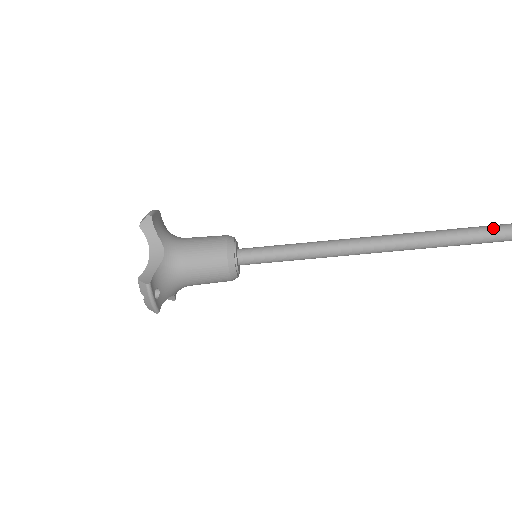
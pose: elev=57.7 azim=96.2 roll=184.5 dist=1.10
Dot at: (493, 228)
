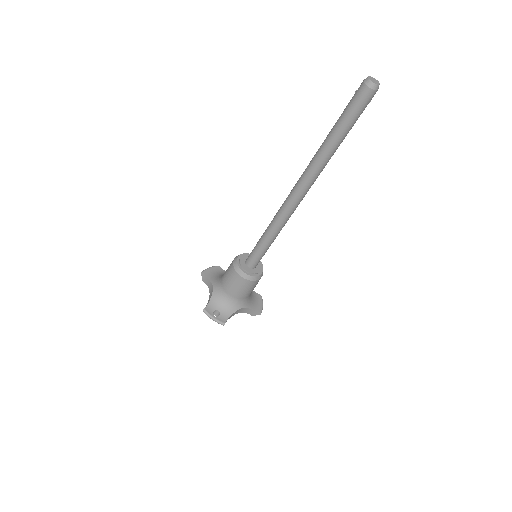
Dot at: (343, 112)
